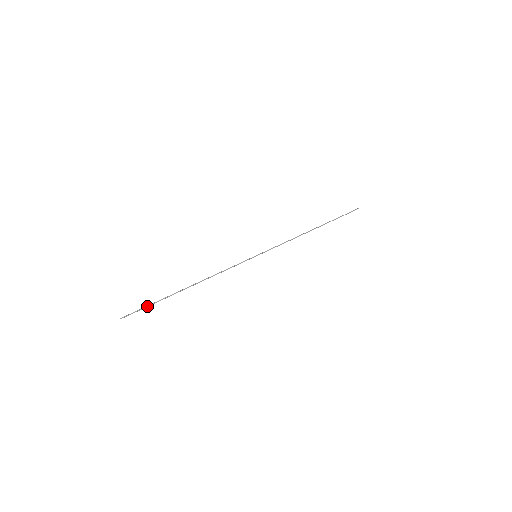
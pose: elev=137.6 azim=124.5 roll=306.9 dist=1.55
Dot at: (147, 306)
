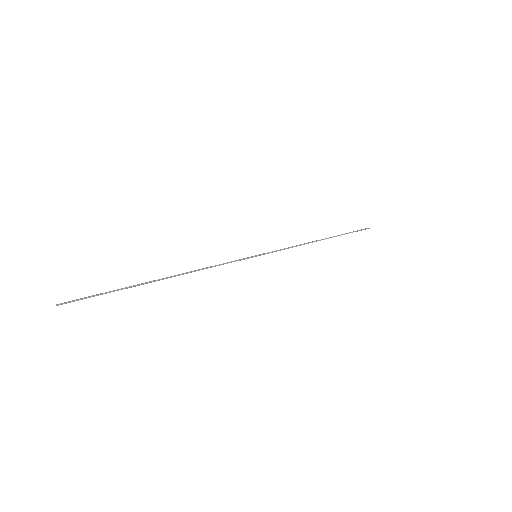
Dot at: (102, 293)
